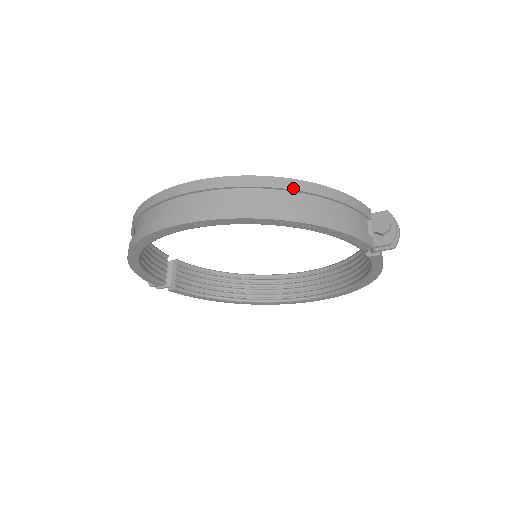
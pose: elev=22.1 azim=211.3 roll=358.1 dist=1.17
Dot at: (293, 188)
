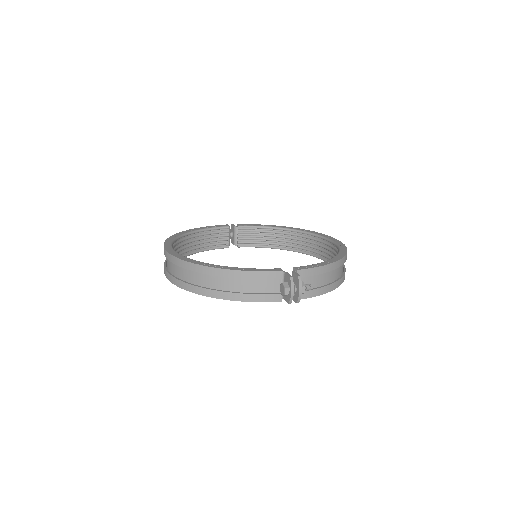
Dot at: (206, 273)
